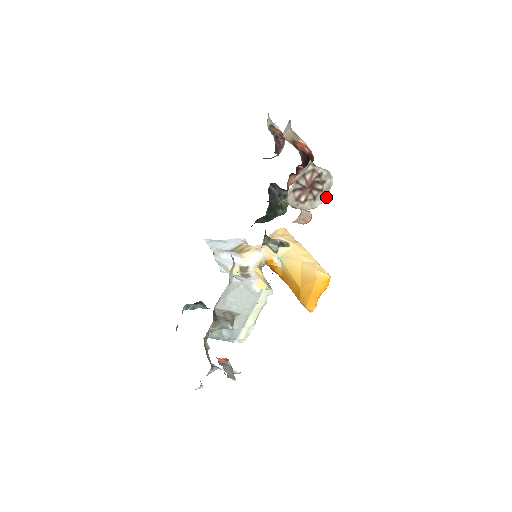
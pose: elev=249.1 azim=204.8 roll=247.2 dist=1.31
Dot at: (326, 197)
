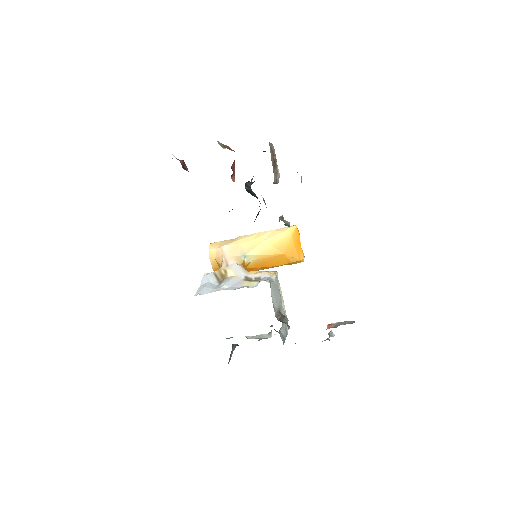
Dot at: (277, 165)
